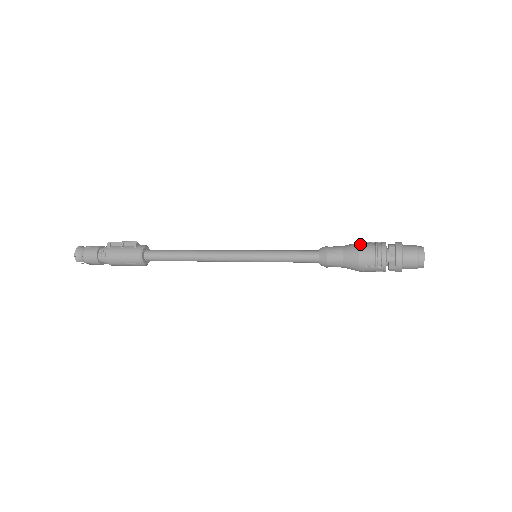
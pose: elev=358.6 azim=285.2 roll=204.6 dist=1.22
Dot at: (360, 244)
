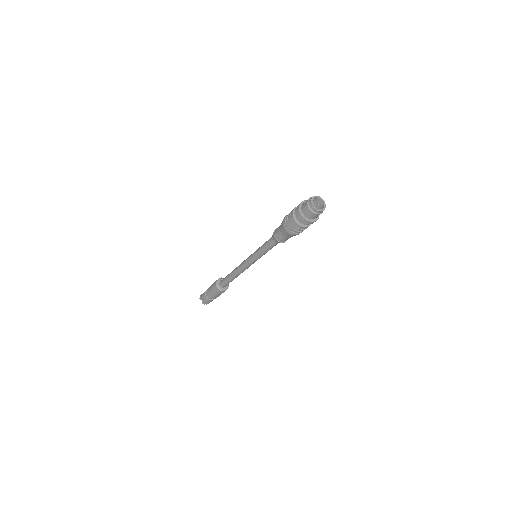
Dot at: occluded
